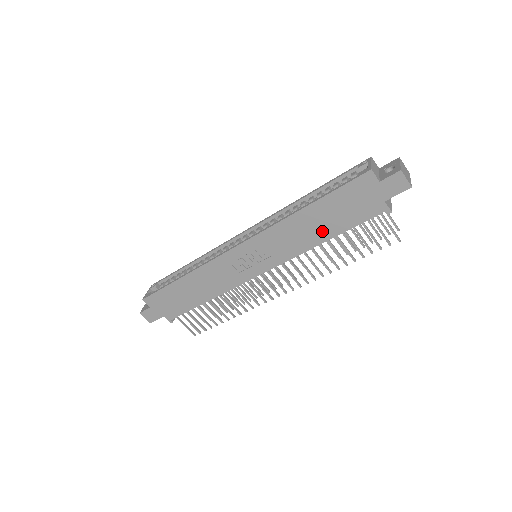
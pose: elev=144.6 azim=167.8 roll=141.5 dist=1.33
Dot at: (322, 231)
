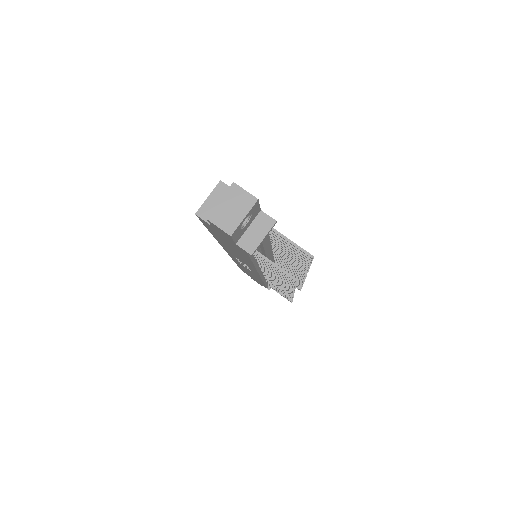
Dot at: (242, 256)
